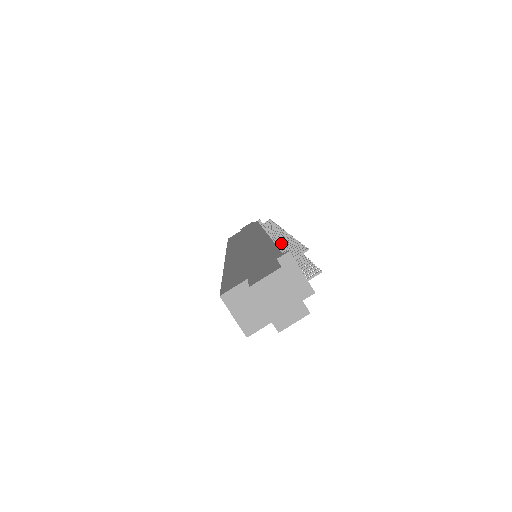
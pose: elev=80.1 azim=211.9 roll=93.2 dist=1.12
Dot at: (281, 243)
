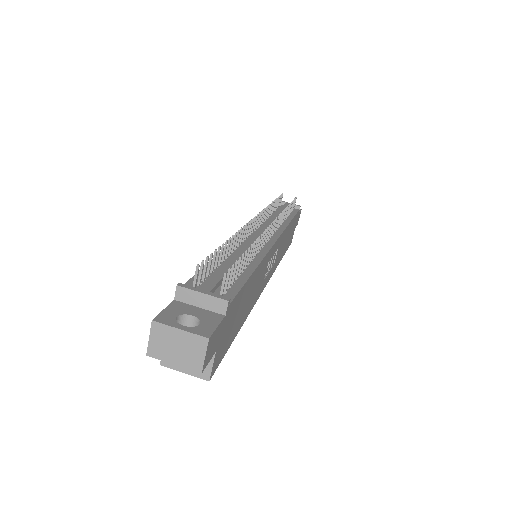
Dot at: (229, 249)
